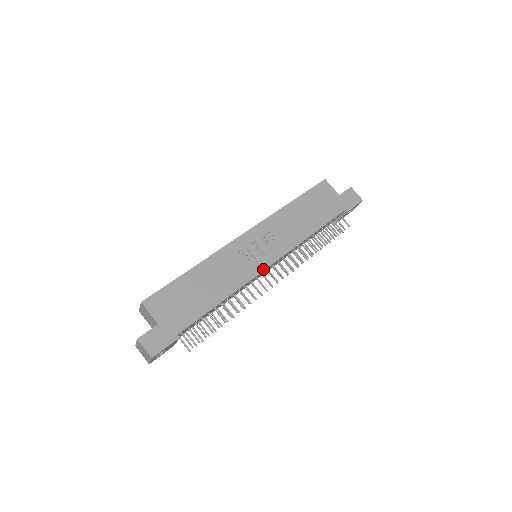
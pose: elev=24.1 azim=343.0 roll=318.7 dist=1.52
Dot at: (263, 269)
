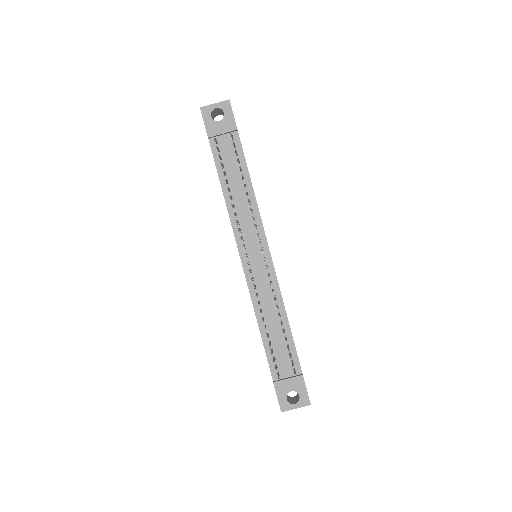
Dot at: occluded
